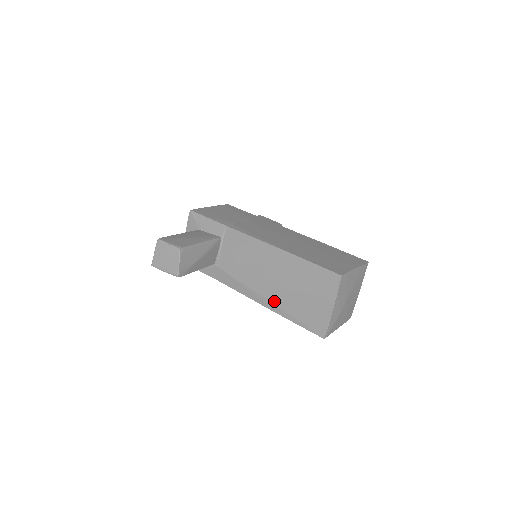
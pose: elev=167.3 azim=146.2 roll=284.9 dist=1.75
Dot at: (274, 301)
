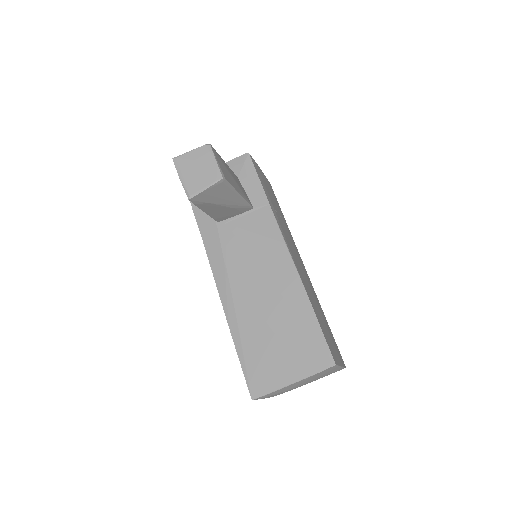
Dot at: (240, 316)
